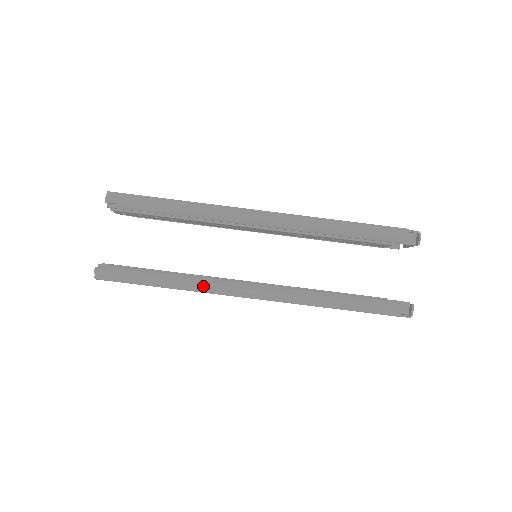
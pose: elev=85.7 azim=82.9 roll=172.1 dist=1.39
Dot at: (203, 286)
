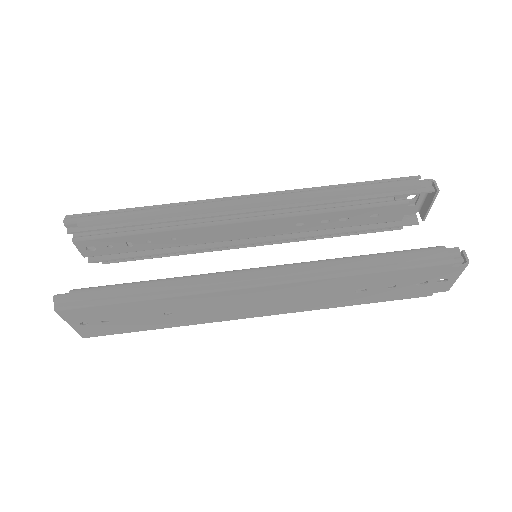
Dot at: (197, 284)
